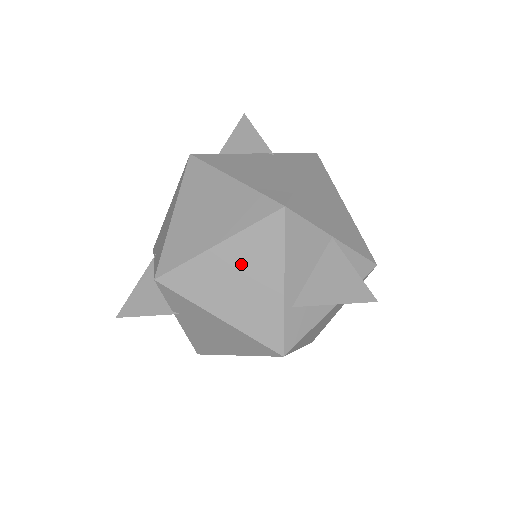
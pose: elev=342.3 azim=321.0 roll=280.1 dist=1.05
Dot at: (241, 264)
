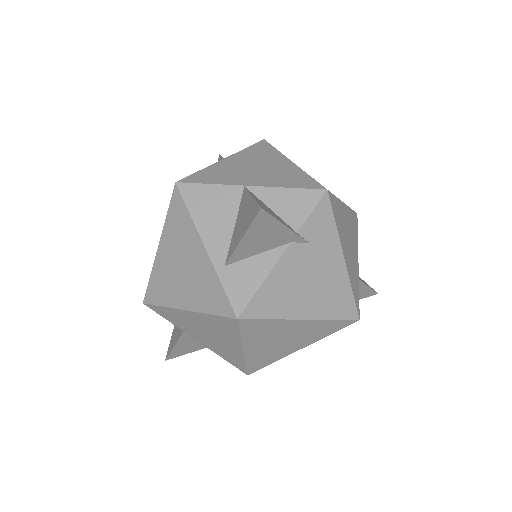
Dot at: (175, 251)
